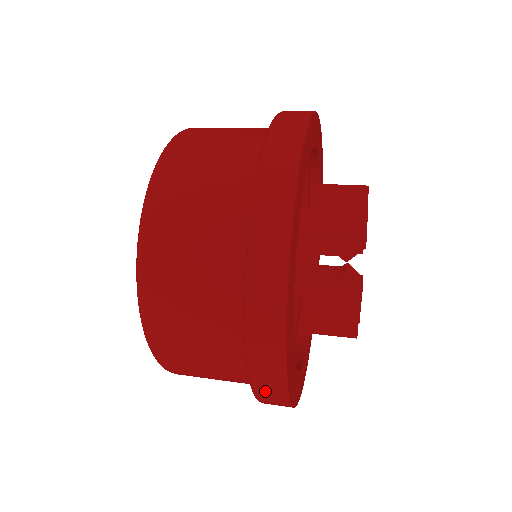
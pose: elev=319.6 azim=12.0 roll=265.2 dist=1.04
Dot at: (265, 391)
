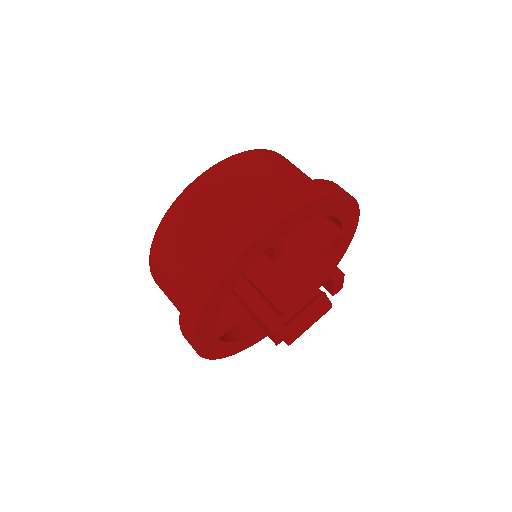
Dot at: occluded
